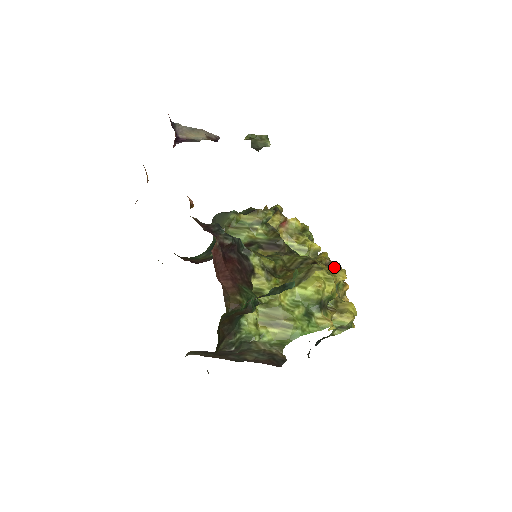
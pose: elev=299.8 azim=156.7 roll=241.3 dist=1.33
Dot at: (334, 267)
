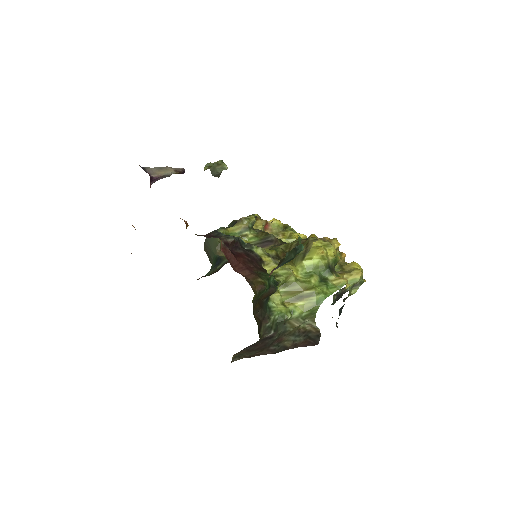
Dot at: occluded
